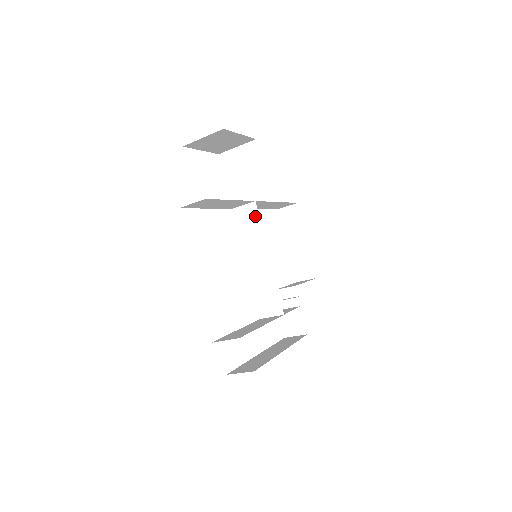
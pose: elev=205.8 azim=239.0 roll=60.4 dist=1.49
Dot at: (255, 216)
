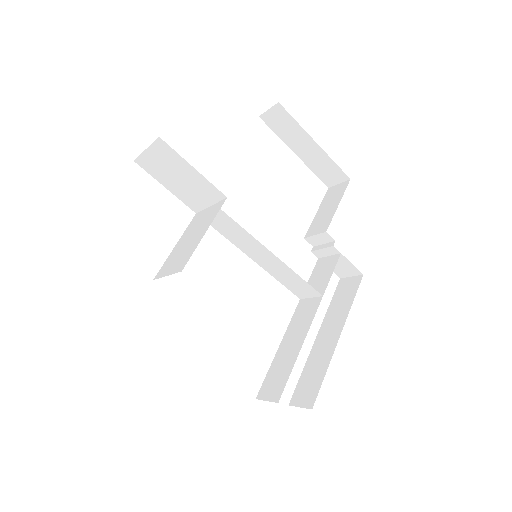
Dot at: (226, 218)
